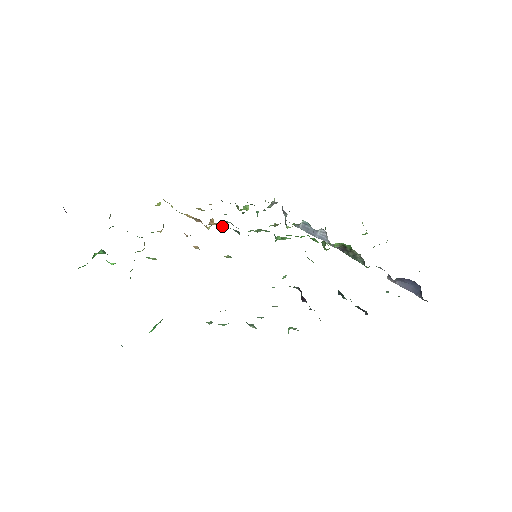
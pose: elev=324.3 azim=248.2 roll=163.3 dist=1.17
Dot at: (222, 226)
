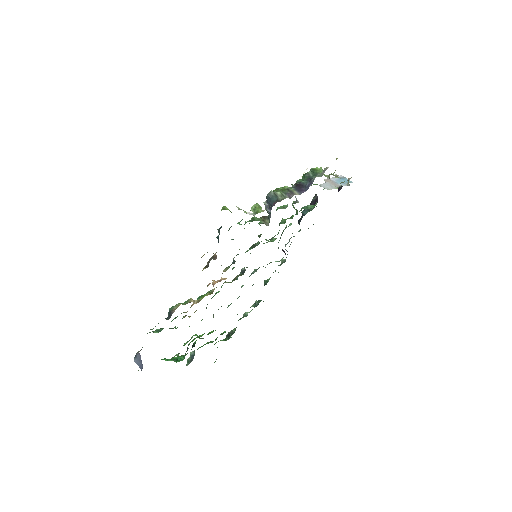
Dot at: occluded
